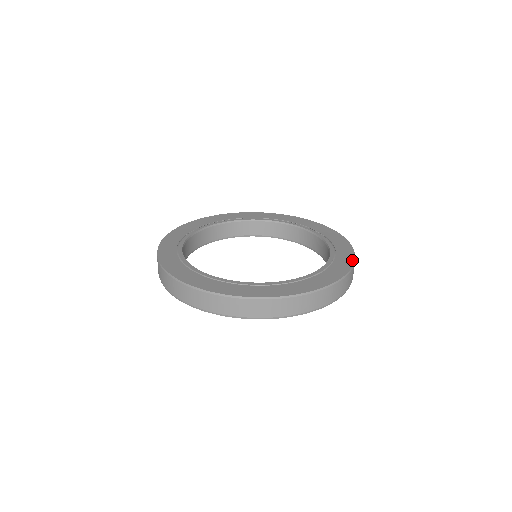
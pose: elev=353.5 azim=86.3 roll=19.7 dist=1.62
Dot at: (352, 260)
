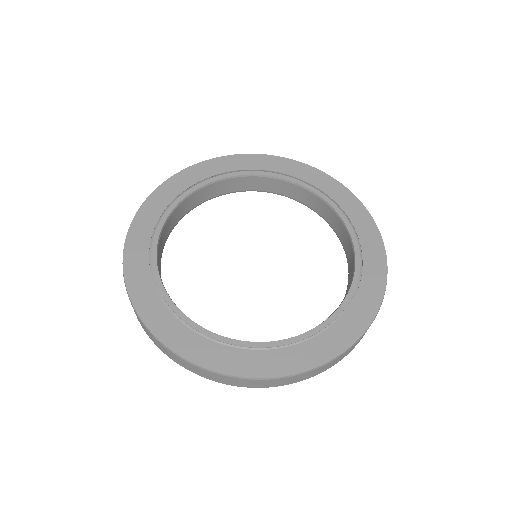
Dot at: (383, 285)
